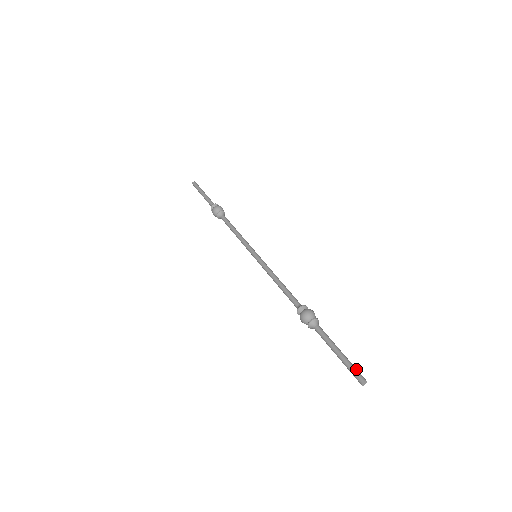
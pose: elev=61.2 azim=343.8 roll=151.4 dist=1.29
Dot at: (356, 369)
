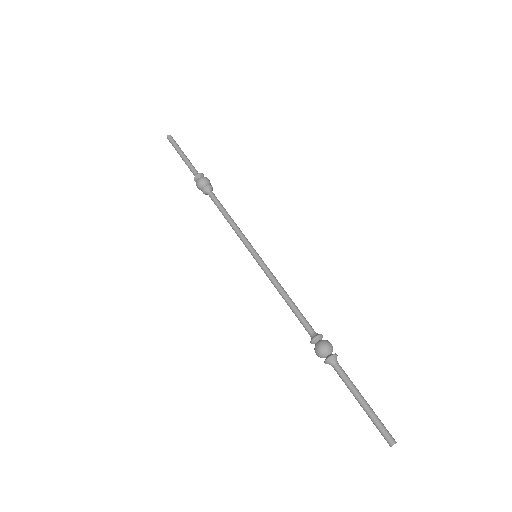
Dot at: occluded
